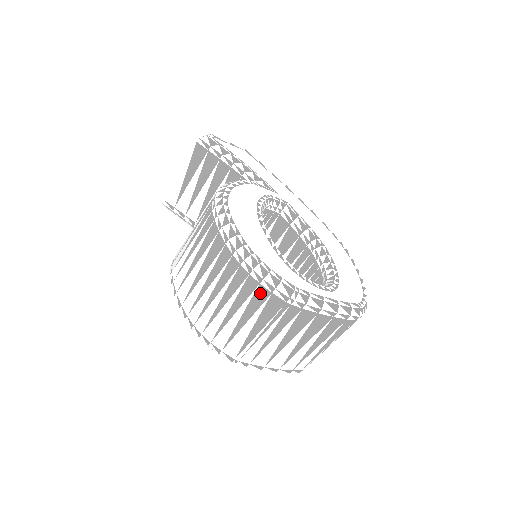
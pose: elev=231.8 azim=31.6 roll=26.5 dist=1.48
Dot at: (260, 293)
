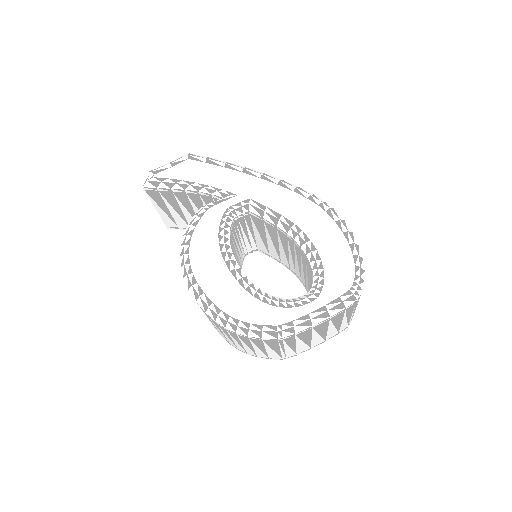
Dot at: (255, 341)
